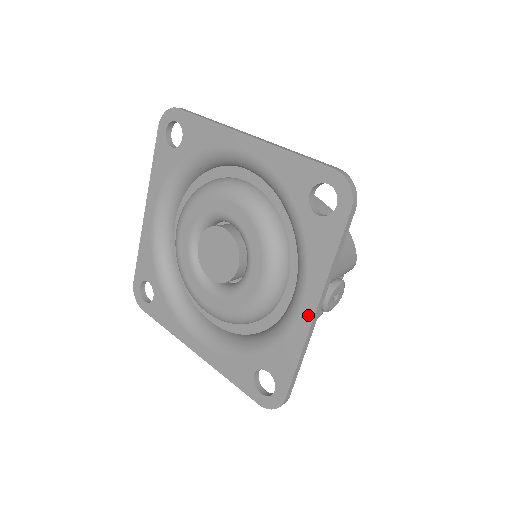
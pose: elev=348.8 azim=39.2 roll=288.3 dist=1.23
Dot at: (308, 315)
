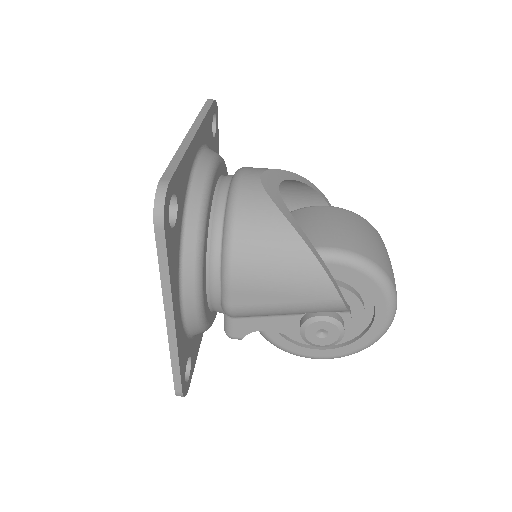
Dot at: occluded
